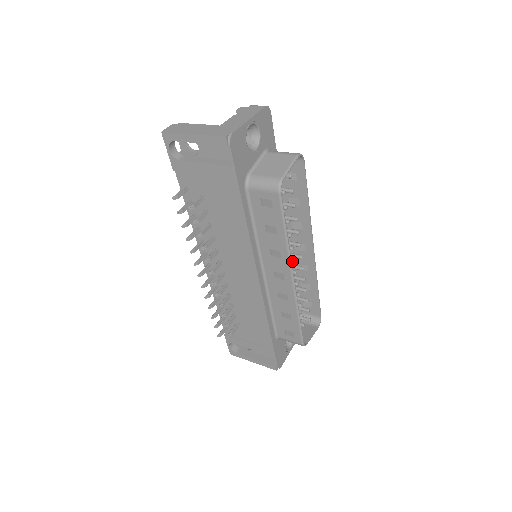
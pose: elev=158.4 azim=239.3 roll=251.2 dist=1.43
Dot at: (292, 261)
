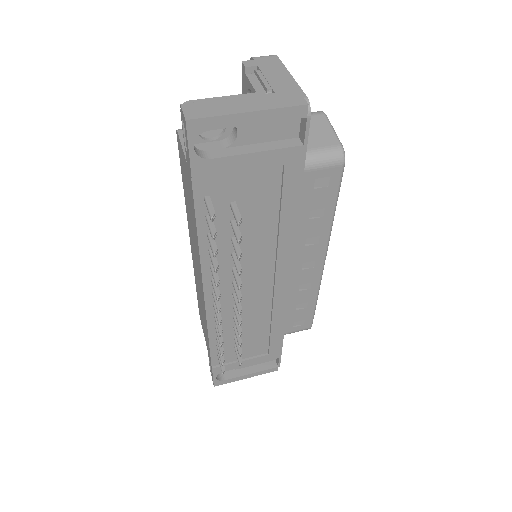
Dot at: occluded
